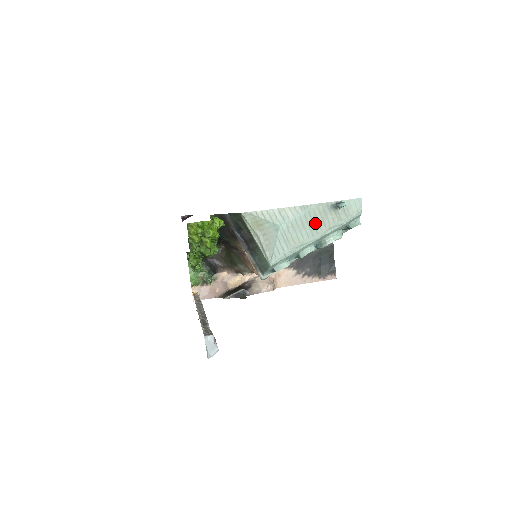
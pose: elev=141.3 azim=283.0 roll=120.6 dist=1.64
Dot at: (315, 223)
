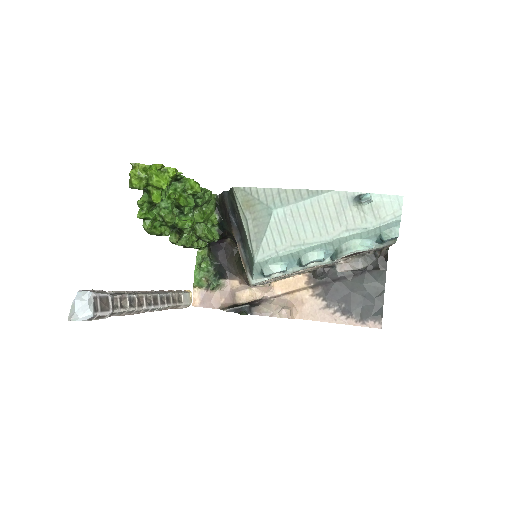
Dot at: (326, 217)
